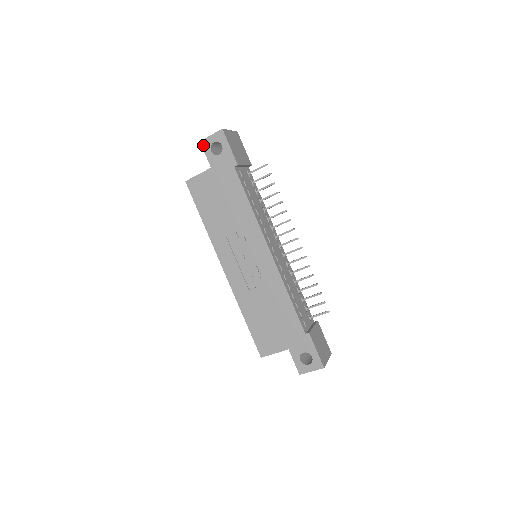
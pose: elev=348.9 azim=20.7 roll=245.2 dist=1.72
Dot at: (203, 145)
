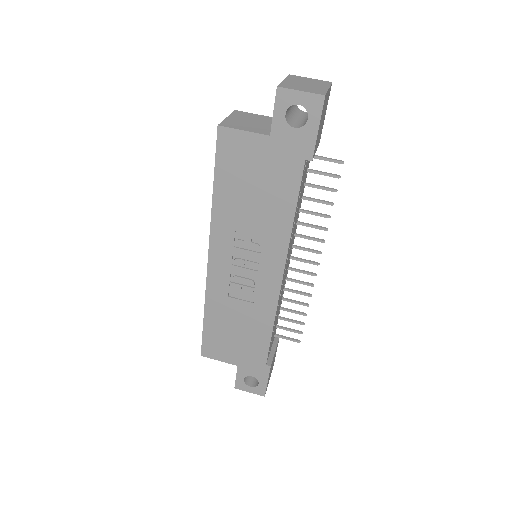
Dot at: (279, 96)
